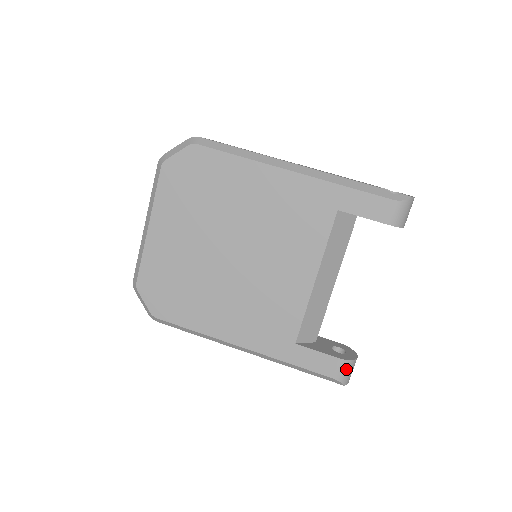
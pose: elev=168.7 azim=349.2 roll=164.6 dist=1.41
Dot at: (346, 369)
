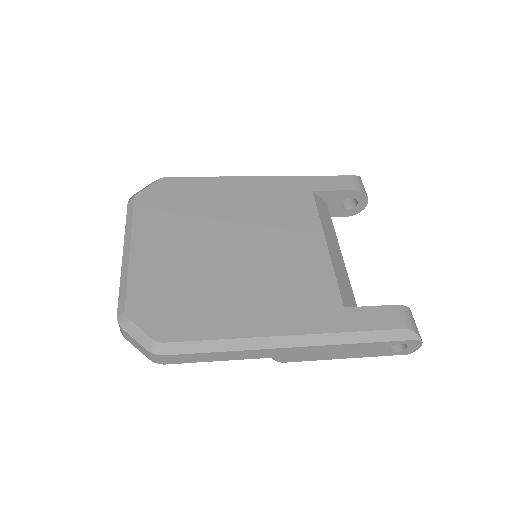
Dot at: (410, 317)
